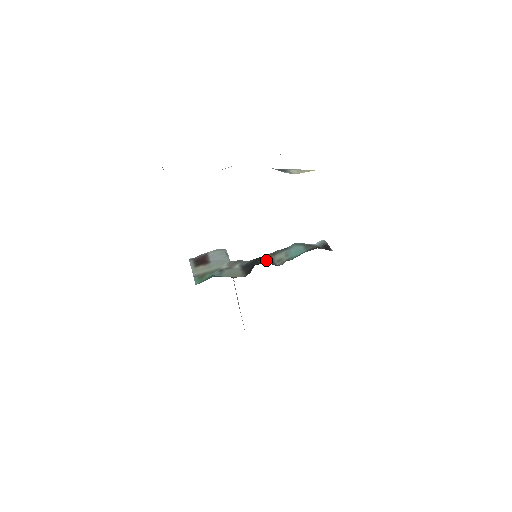
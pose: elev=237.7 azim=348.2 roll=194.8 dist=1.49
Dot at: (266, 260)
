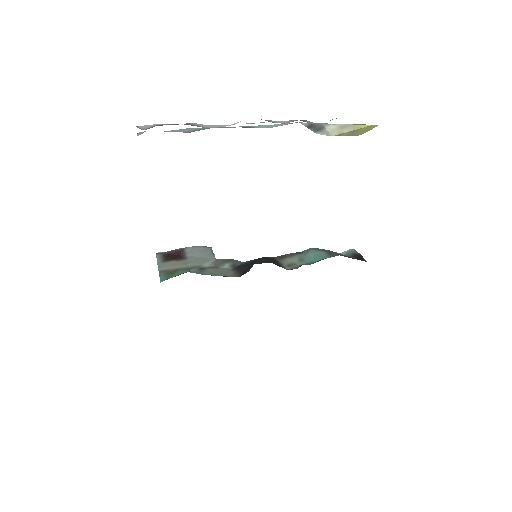
Dot at: (272, 260)
